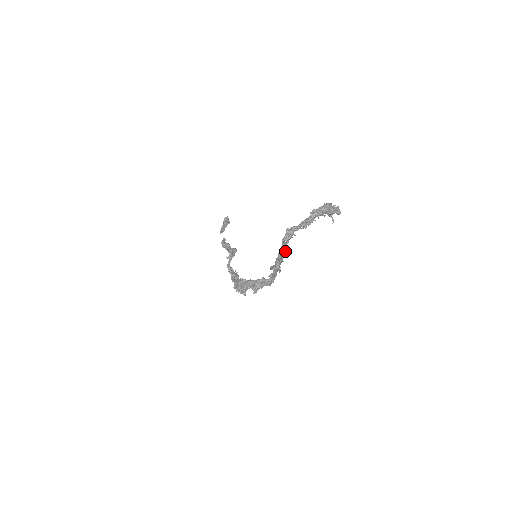
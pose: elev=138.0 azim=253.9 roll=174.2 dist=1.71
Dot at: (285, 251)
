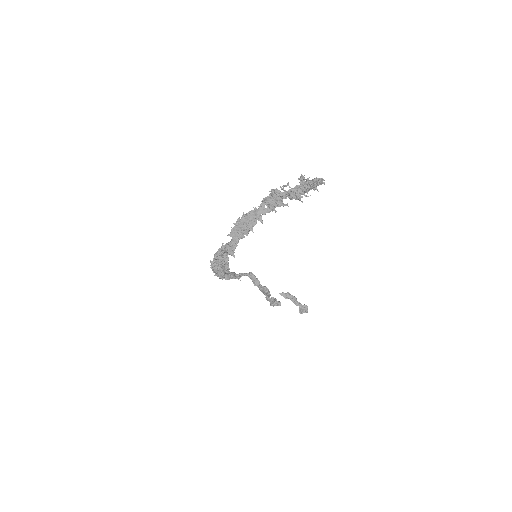
Dot at: (260, 219)
